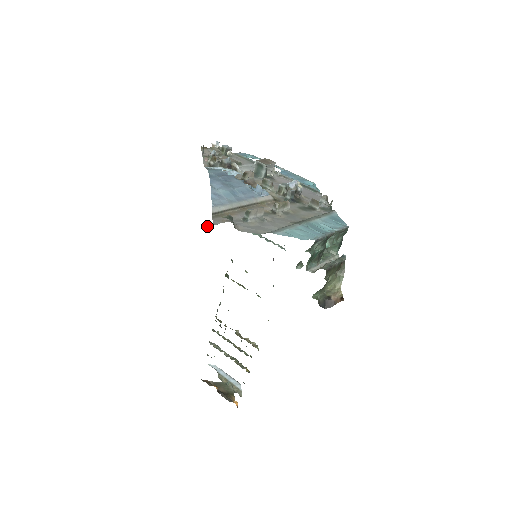
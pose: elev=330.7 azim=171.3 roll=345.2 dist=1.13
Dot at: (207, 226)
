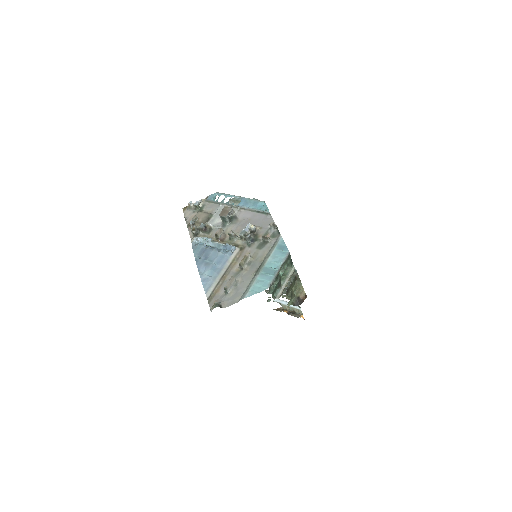
Dot at: occluded
